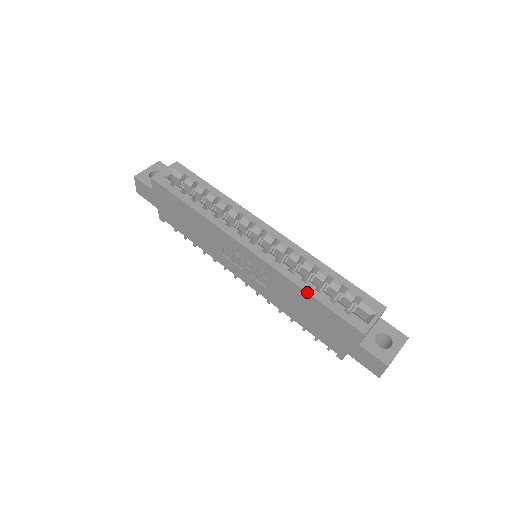
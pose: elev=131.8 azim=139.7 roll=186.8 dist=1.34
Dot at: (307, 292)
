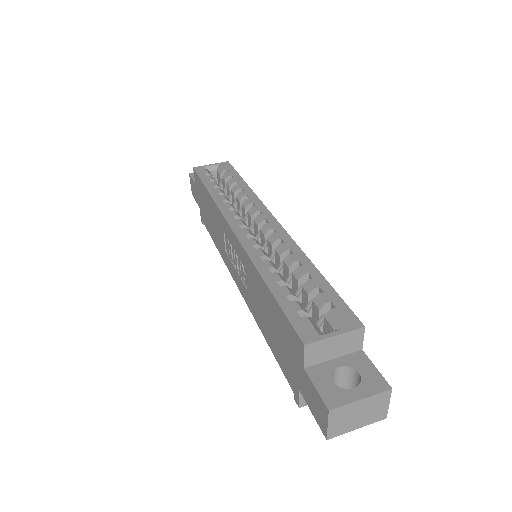
Dot at: (264, 281)
